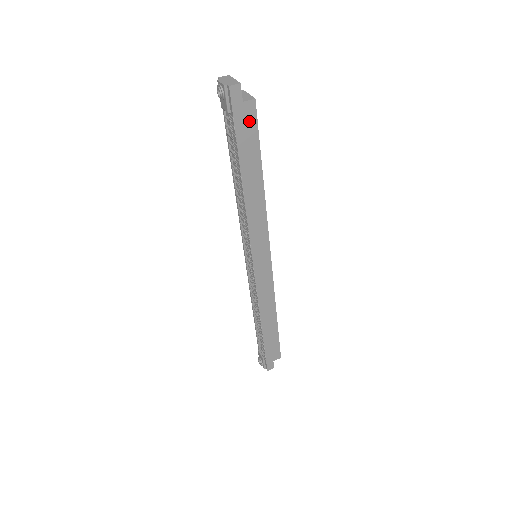
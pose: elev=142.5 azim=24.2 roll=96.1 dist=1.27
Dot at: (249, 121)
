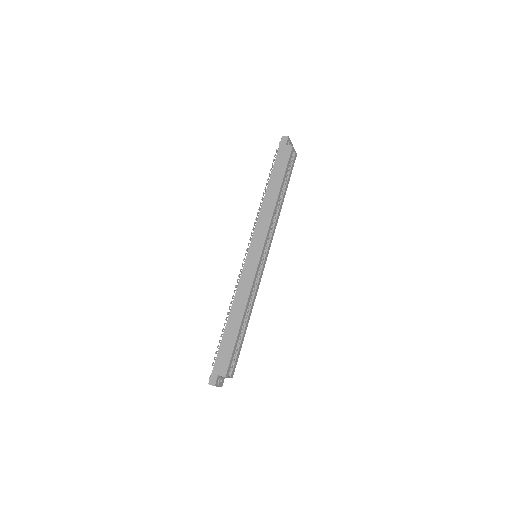
Dot at: (285, 156)
